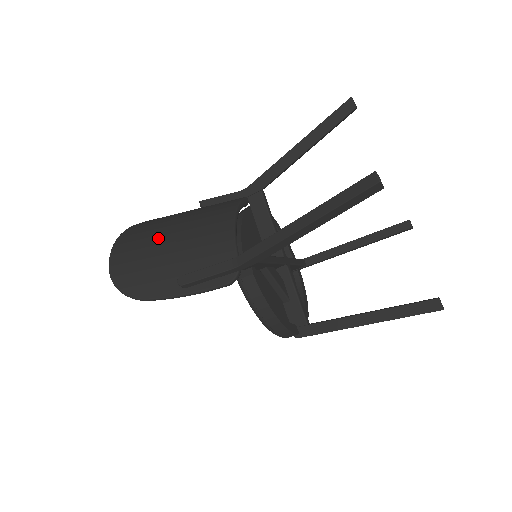
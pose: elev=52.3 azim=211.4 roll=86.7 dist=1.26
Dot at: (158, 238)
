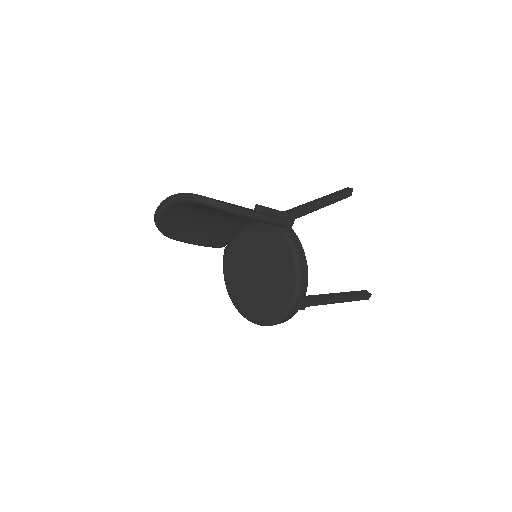
Dot at: occluded
